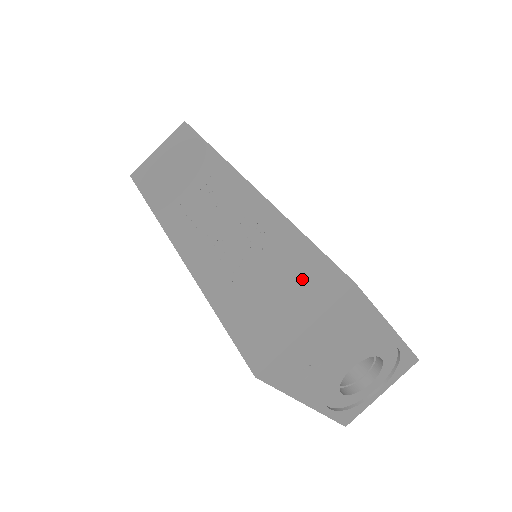
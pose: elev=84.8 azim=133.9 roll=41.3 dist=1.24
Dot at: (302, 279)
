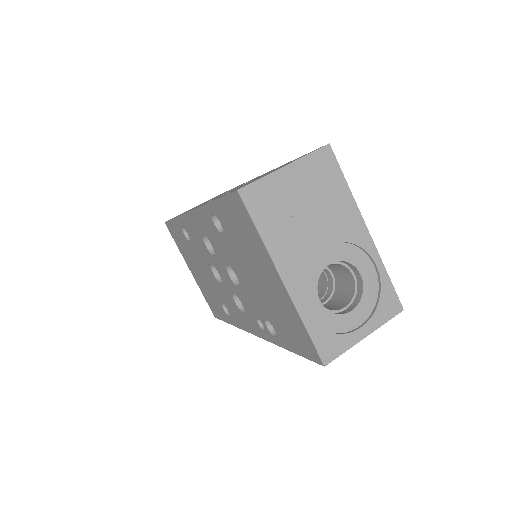
Dot at: occluded
